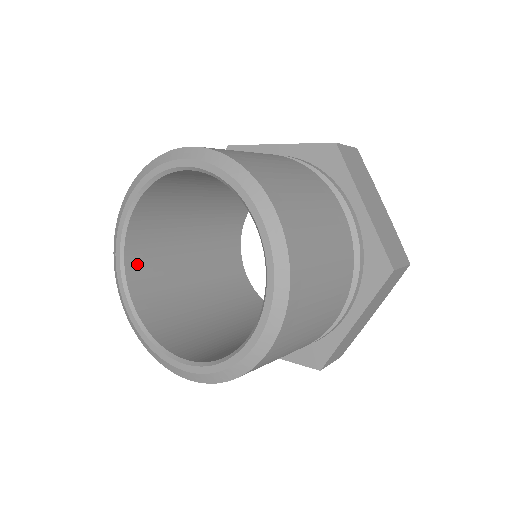
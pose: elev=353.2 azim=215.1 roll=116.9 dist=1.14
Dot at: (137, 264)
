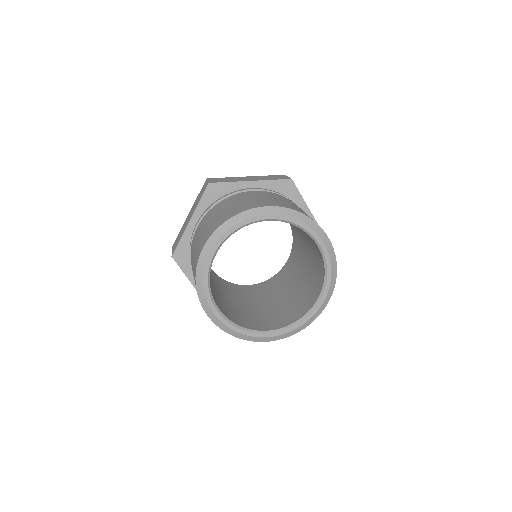
Dot at: occluded
